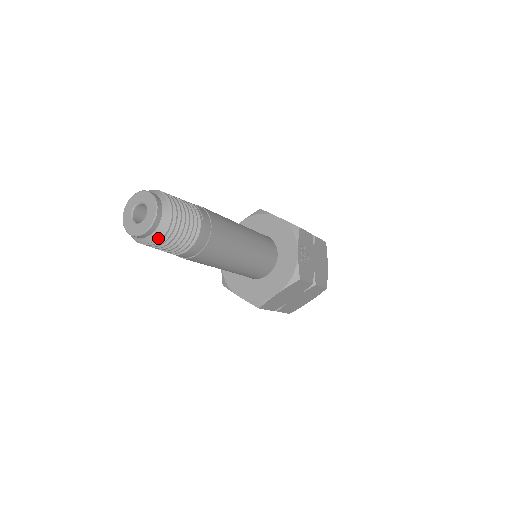
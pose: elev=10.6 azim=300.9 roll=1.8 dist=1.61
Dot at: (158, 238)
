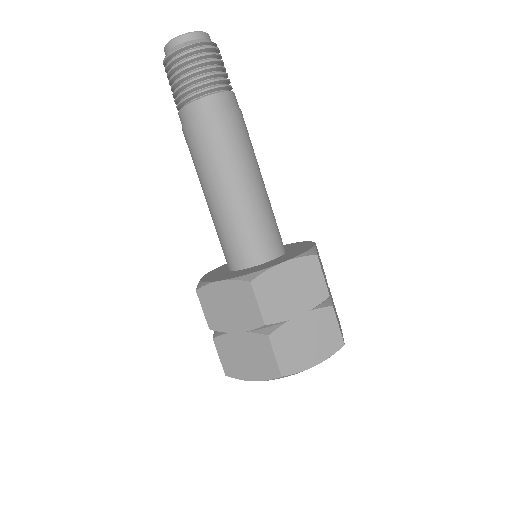
Dot at: (197, 47)
